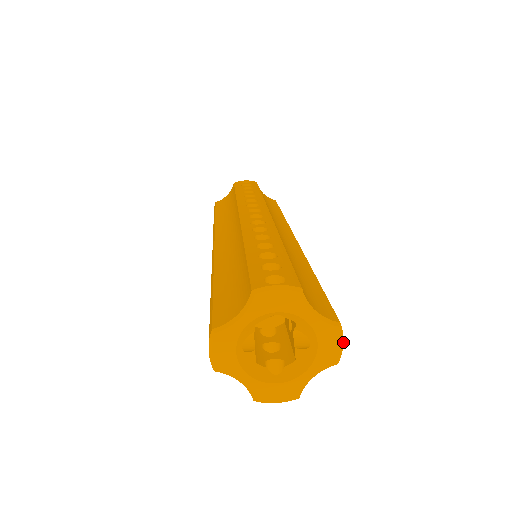
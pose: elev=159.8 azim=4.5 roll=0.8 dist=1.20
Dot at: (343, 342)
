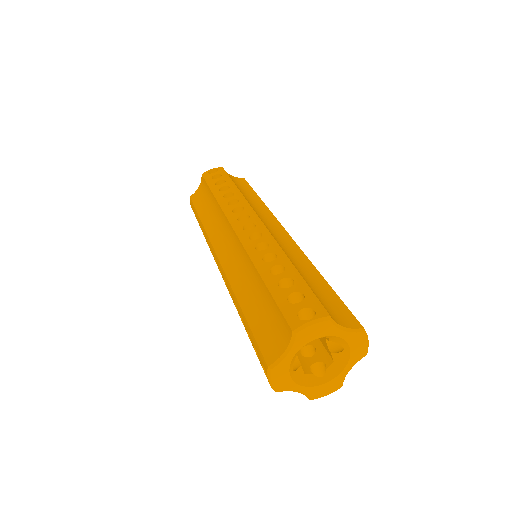
Dot at: occluded
